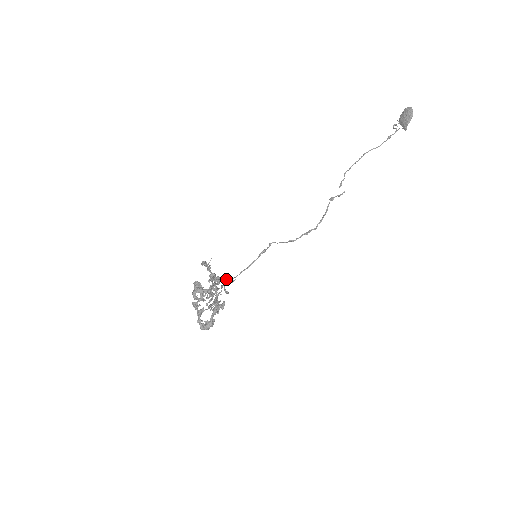
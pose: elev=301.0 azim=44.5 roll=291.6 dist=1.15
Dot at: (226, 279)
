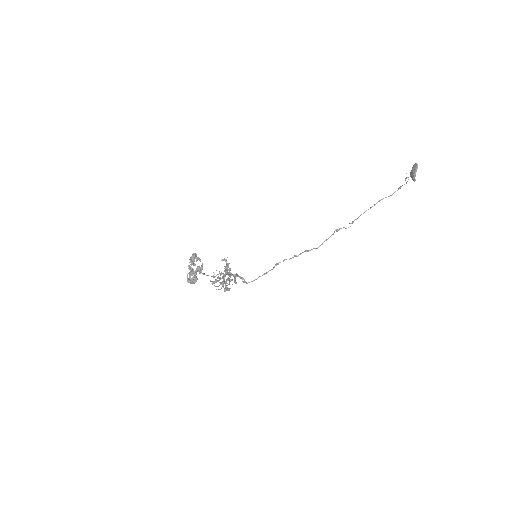
Dot at: (243, 278)
